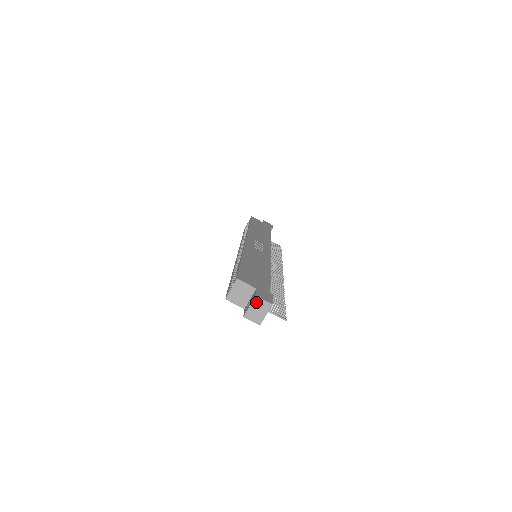
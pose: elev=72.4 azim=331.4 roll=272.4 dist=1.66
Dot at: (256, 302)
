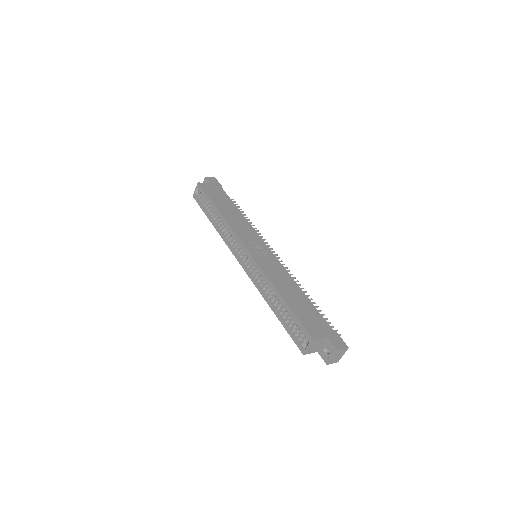
Dot at: (337, 353)
